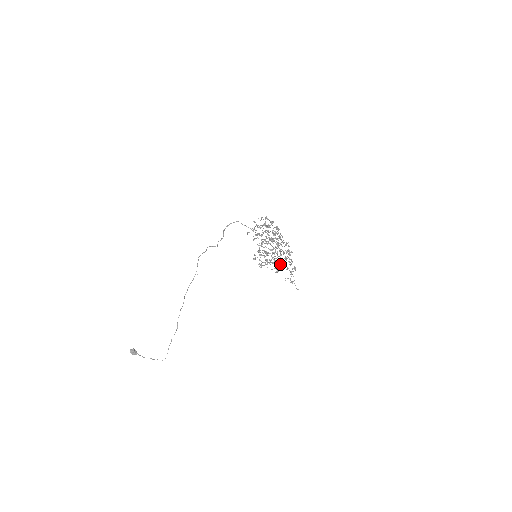
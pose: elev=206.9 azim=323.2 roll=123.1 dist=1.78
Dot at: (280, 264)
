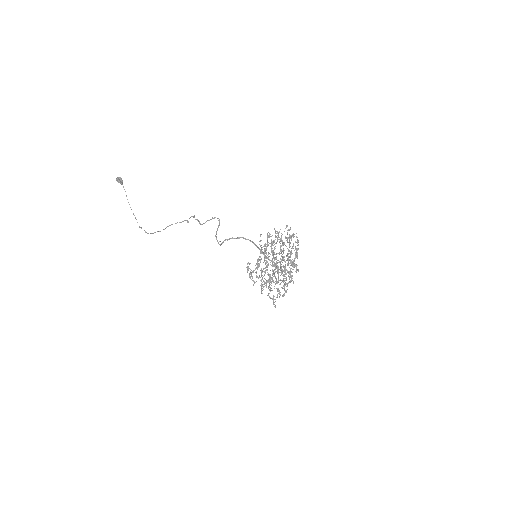
Dot at: (270, 288)
